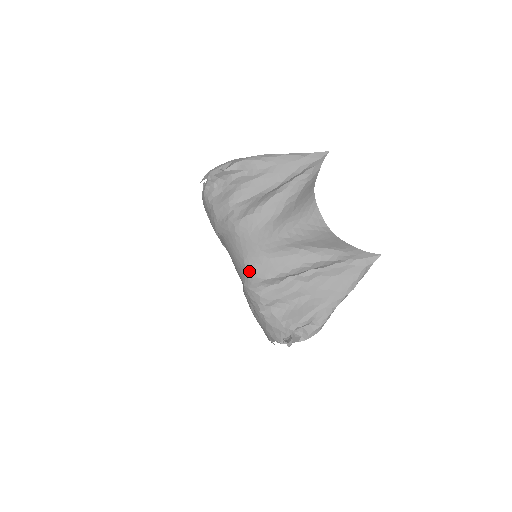
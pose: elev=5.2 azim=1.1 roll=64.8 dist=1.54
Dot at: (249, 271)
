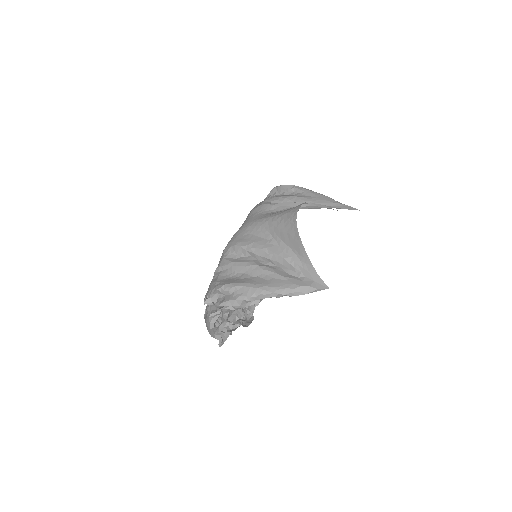
Dot at: (233, 237)
